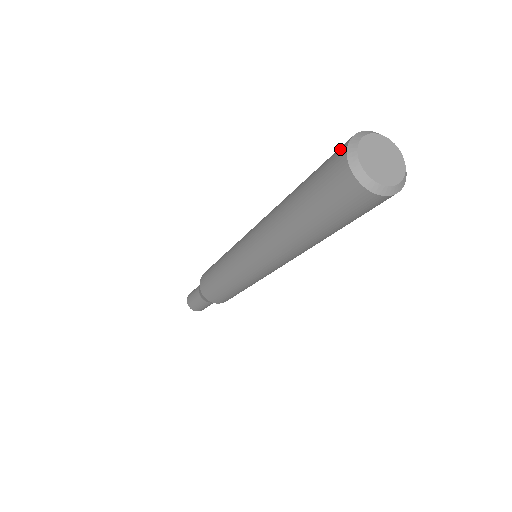
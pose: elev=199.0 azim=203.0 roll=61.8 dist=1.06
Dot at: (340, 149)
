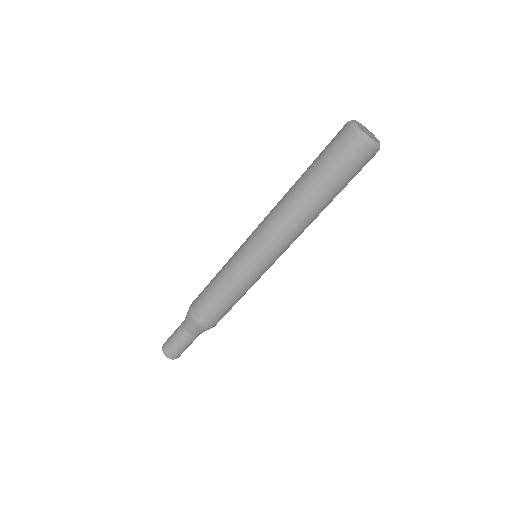
Dot at: occluded
